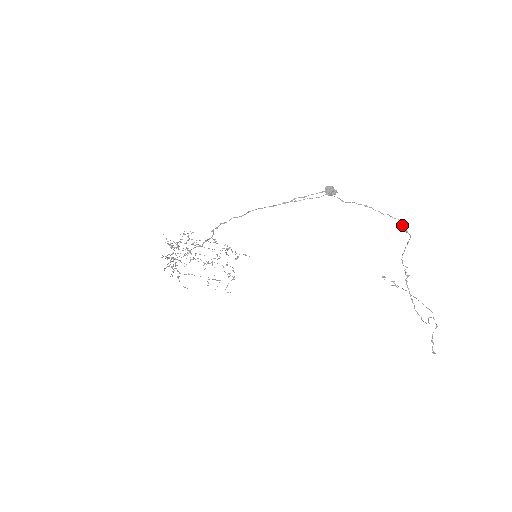
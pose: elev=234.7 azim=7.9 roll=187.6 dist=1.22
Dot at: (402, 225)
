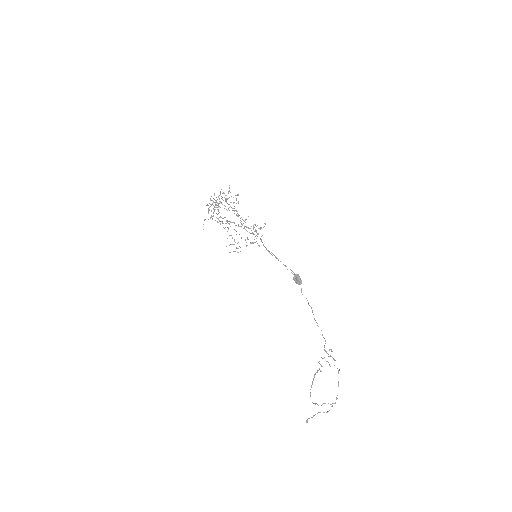
Dot at: occluded
